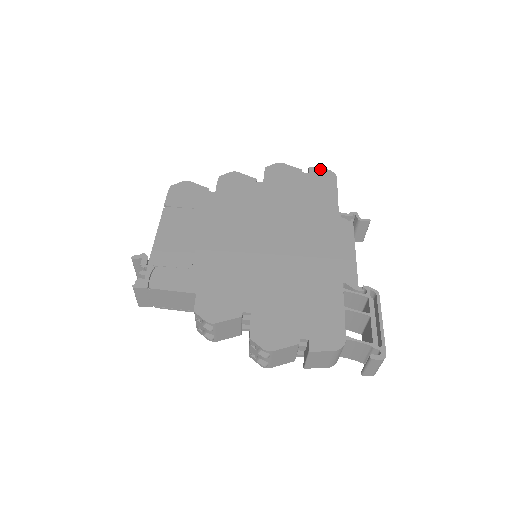
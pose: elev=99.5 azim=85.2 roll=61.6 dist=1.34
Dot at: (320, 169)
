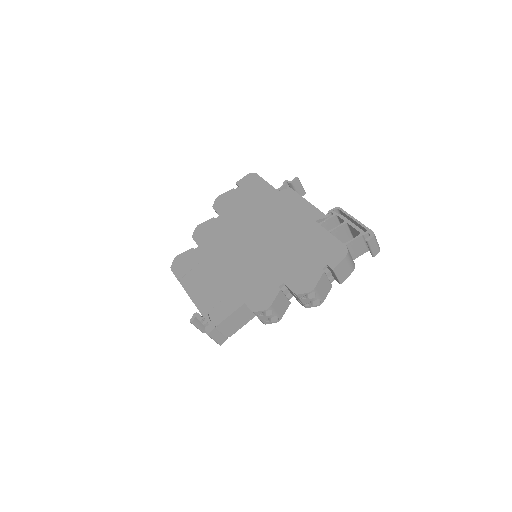
Dot at: (243, 178)
